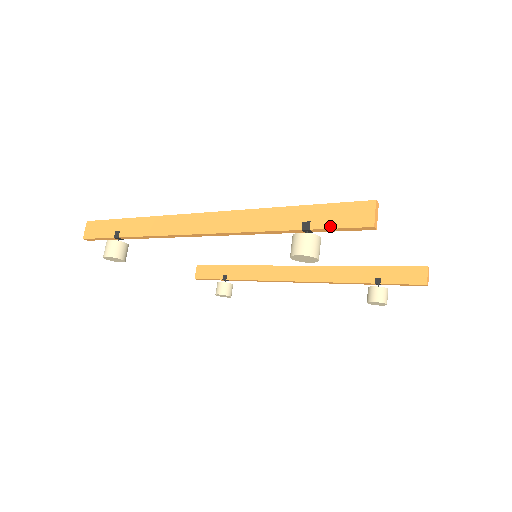
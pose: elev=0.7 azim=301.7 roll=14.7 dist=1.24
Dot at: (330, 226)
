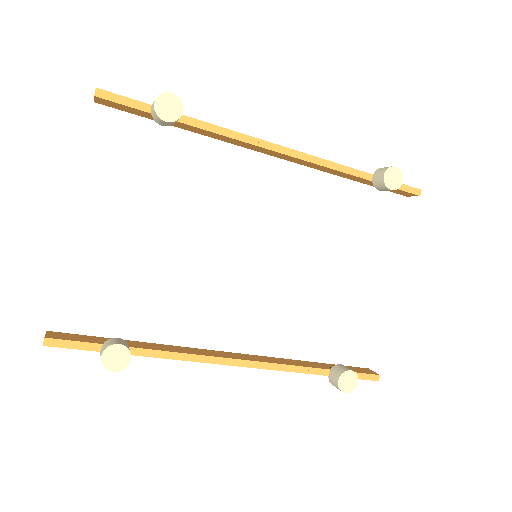
Dot at: occluded
